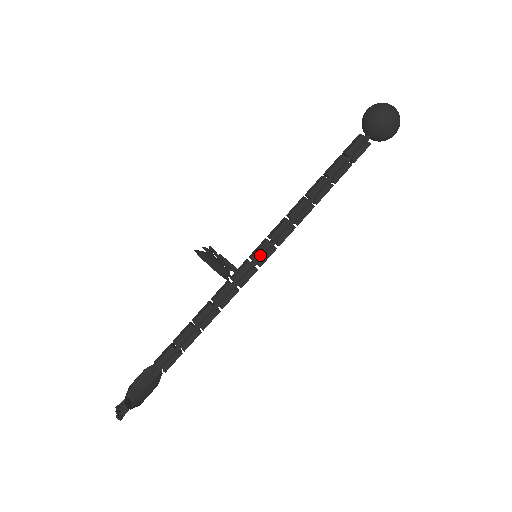
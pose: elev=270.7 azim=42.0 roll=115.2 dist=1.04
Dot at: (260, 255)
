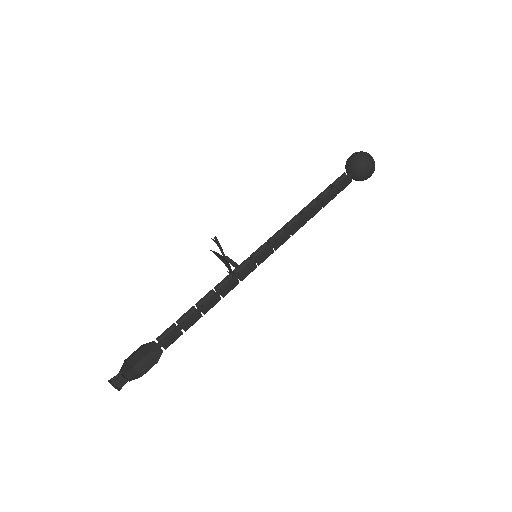
Dot at: (257, 251)
